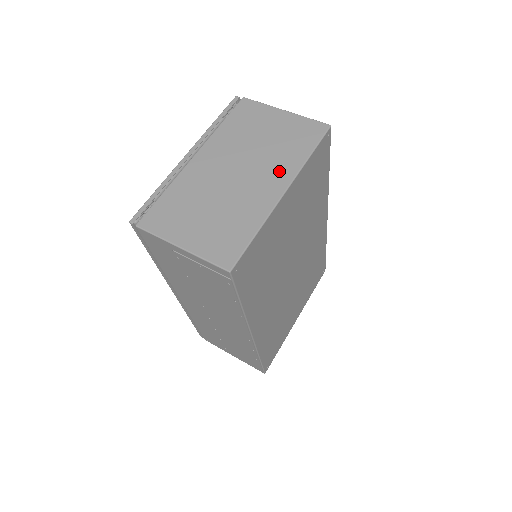
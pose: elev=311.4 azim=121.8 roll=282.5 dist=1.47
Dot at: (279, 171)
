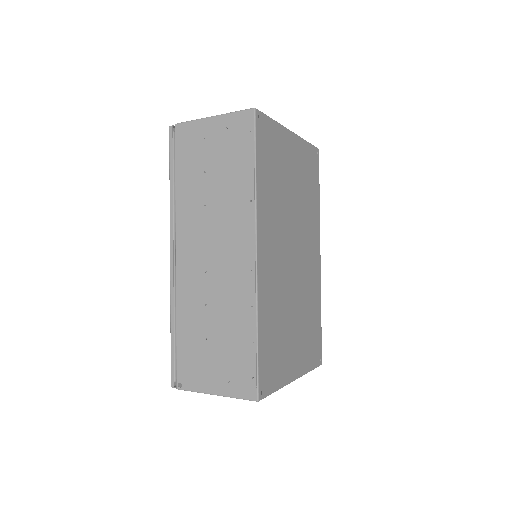
Dot at: occluded
